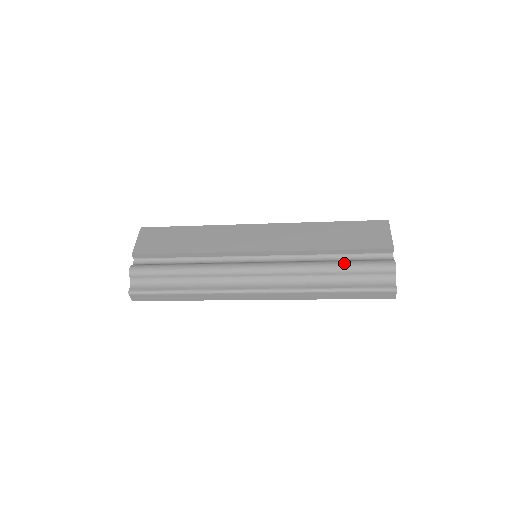
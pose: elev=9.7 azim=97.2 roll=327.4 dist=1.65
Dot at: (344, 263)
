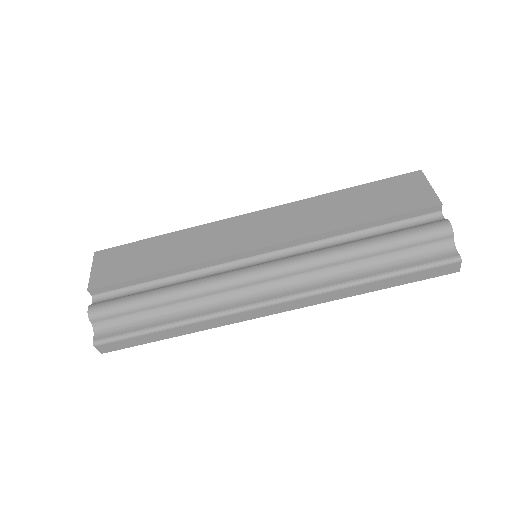
Dot at: (380, 238)
